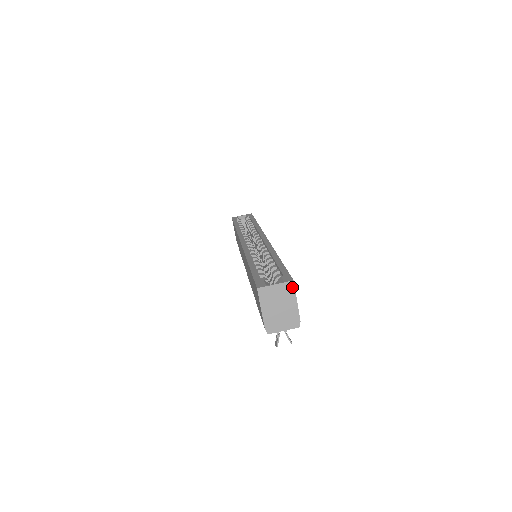
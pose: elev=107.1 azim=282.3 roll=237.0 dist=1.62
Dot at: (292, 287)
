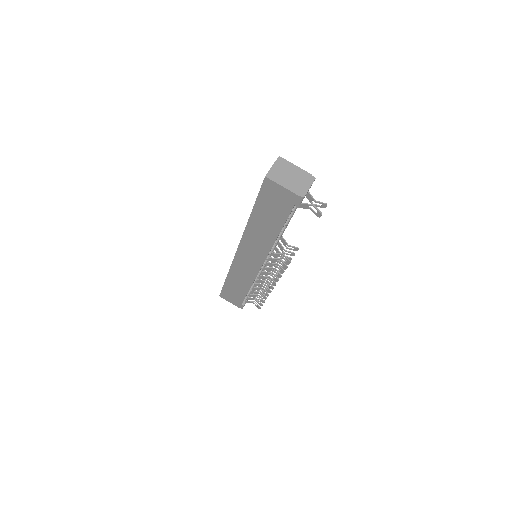
Dot at: (283, 160)
